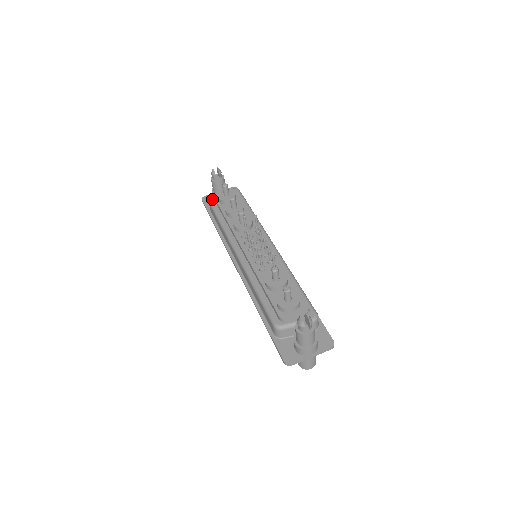
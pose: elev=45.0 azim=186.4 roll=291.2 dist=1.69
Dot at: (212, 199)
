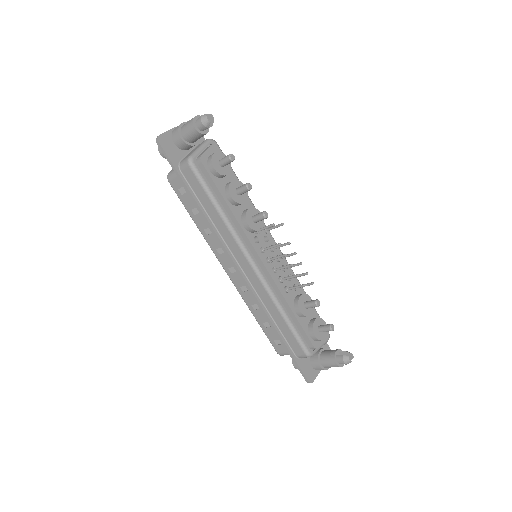
Dot at: (194, 160)
